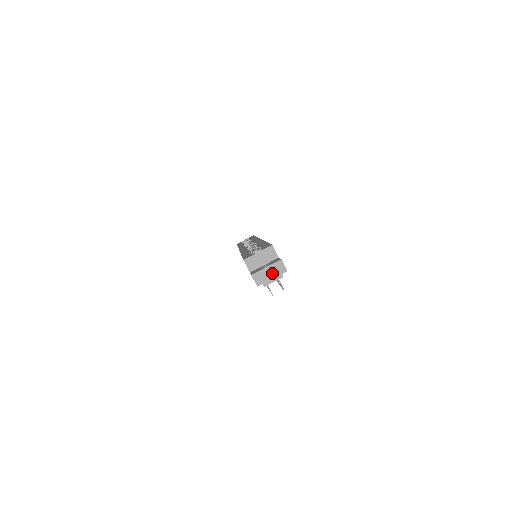
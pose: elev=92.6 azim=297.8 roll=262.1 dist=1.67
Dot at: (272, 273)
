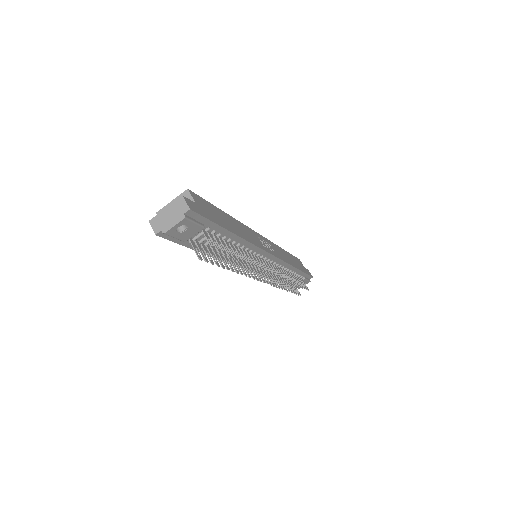
Dot at: (172, 215)
